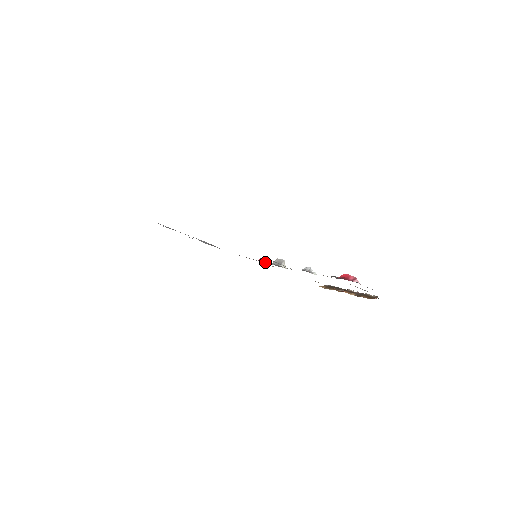
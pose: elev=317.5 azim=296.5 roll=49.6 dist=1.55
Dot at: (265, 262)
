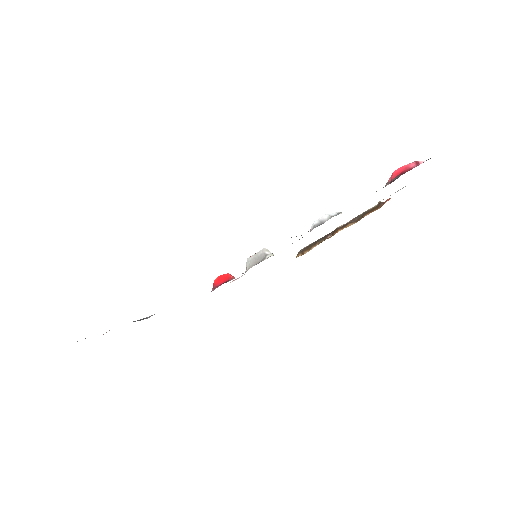
Dot at: (230, 279)
